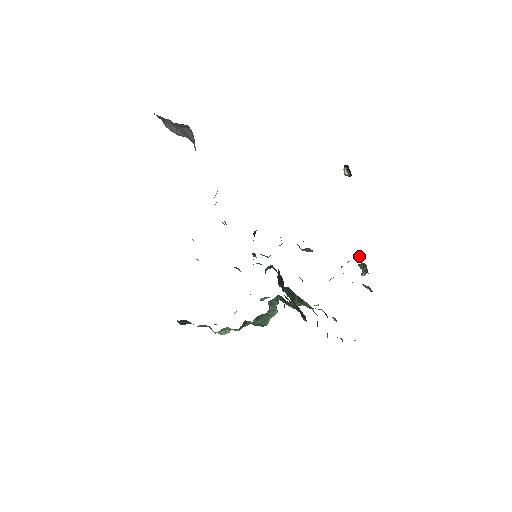
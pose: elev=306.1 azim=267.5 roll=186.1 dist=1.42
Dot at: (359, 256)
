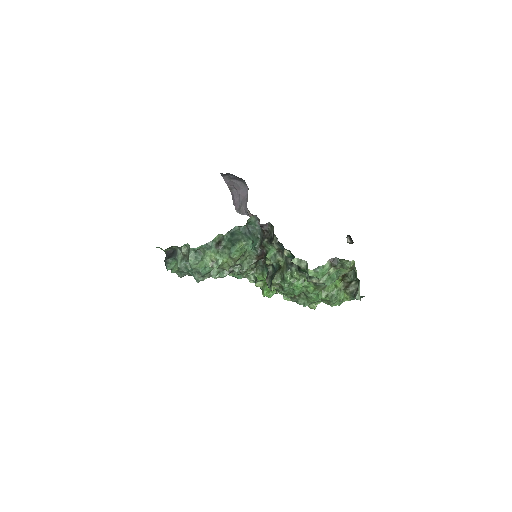
Dot at: occluded
